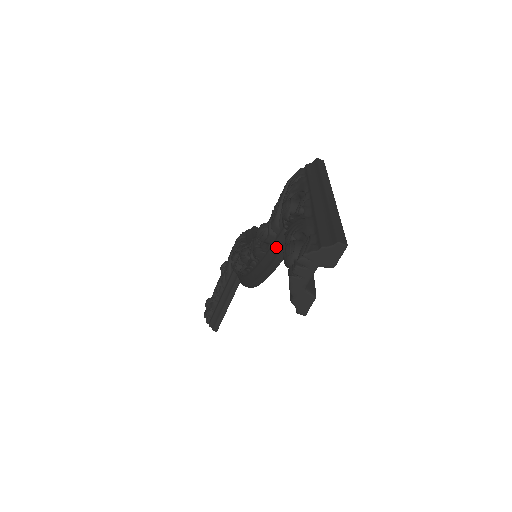
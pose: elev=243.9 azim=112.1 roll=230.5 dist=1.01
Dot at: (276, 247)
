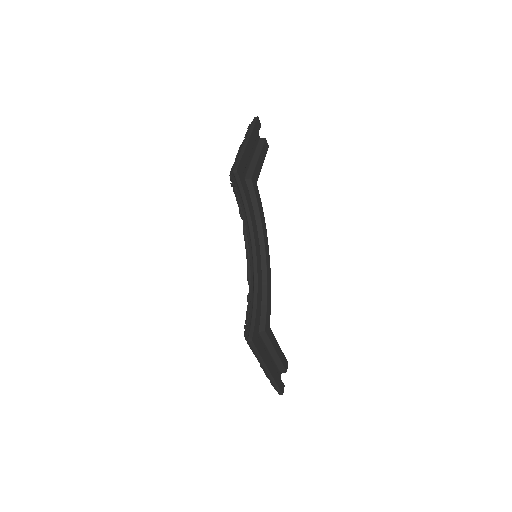
Dot at: occluded
